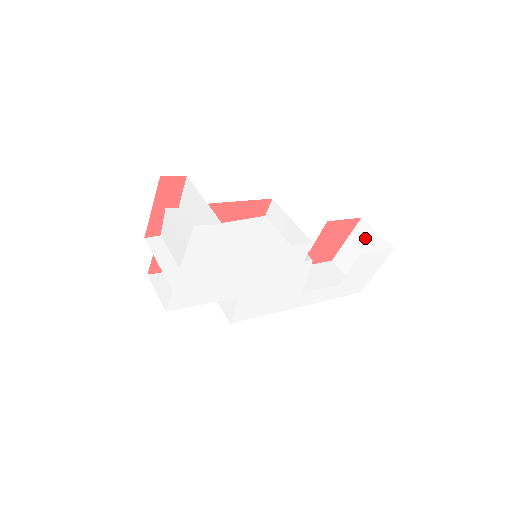
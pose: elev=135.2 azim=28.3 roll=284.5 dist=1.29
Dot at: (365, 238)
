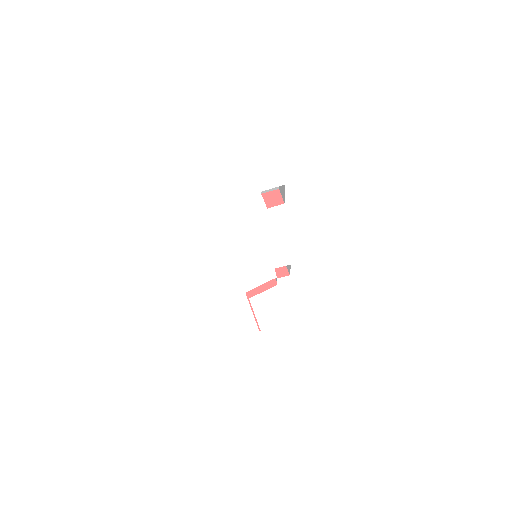
Dot at: occluded
